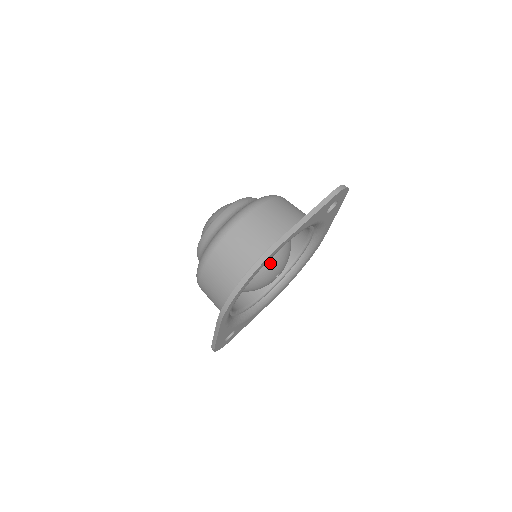
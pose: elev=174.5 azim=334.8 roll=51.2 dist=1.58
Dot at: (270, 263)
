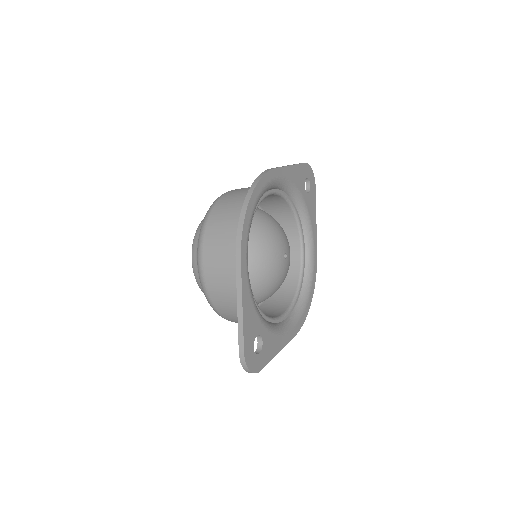
Dot at: (272, 229)
